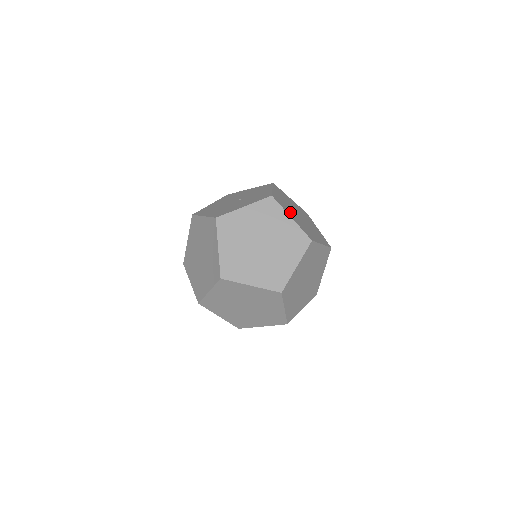
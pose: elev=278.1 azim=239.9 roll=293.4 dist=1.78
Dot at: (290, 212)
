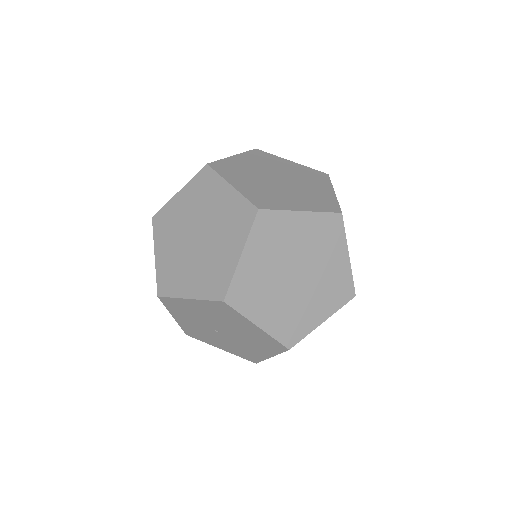
Dot at: occluded
